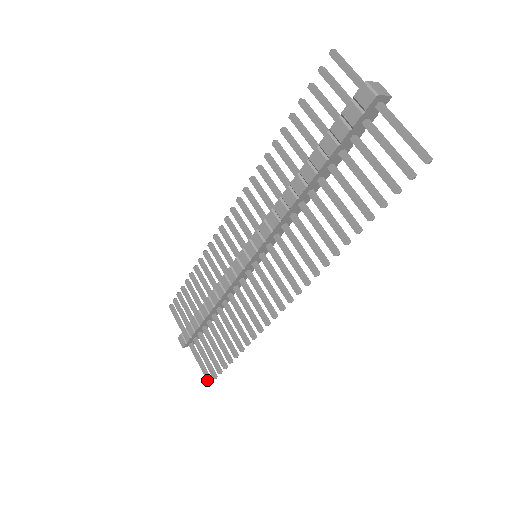
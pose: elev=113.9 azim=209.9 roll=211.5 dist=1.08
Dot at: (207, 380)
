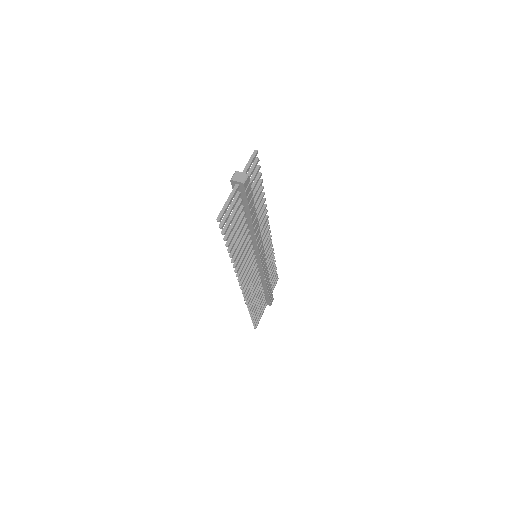
Dot at: occluded
